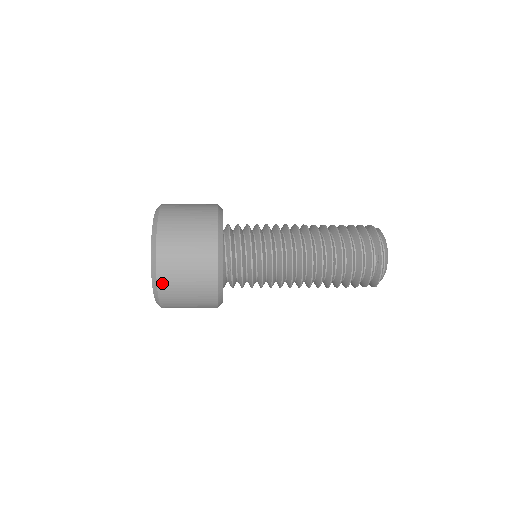
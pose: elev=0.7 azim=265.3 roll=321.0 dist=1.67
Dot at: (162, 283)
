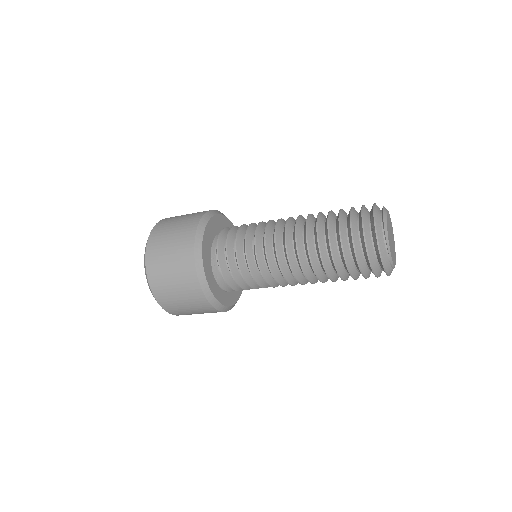
Dot at: (149, 255)
